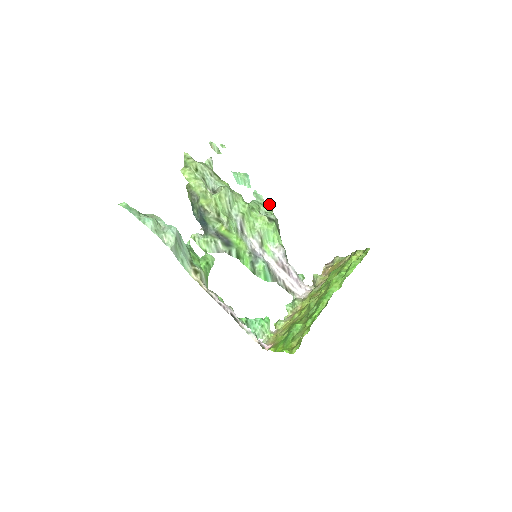
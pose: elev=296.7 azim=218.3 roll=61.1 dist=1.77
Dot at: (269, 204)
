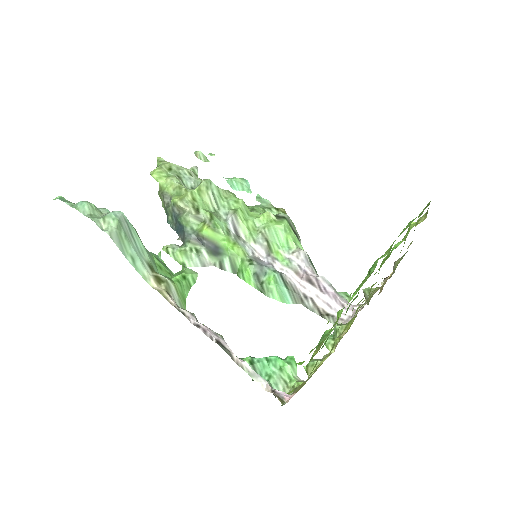
Dot at: occluded
